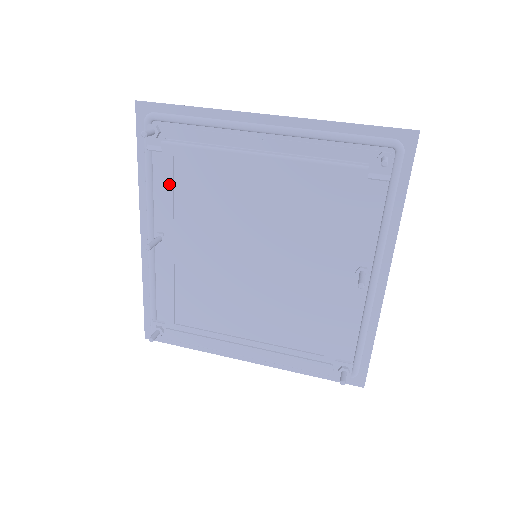
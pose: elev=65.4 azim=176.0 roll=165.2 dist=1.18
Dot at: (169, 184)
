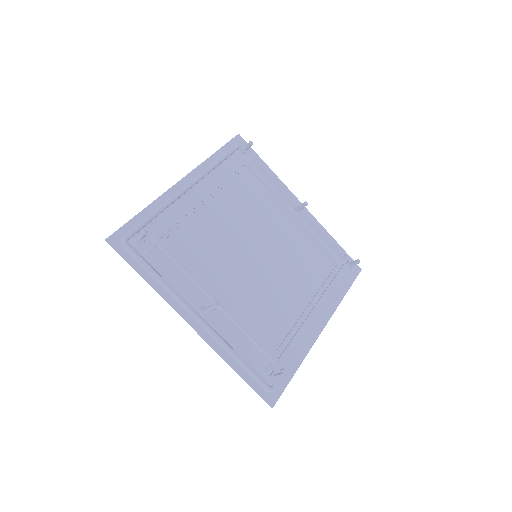
Dot at: (181, 257)
